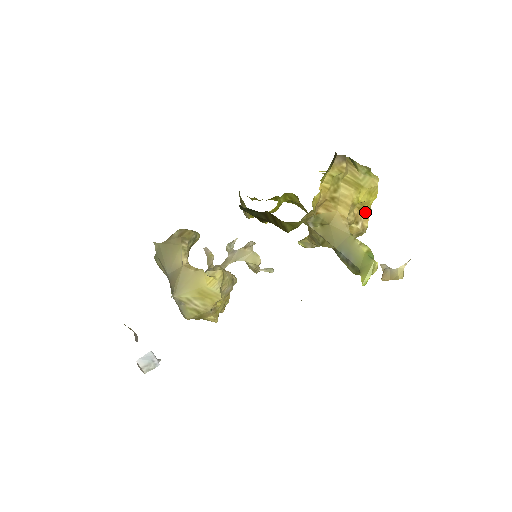
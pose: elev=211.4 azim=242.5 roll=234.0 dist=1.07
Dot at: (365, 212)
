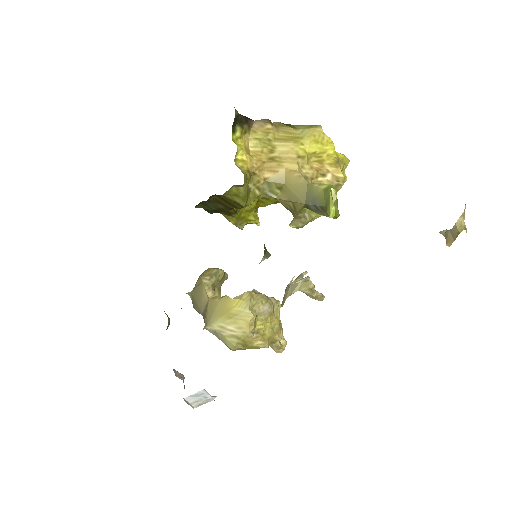
Dot at: (330, 164)
